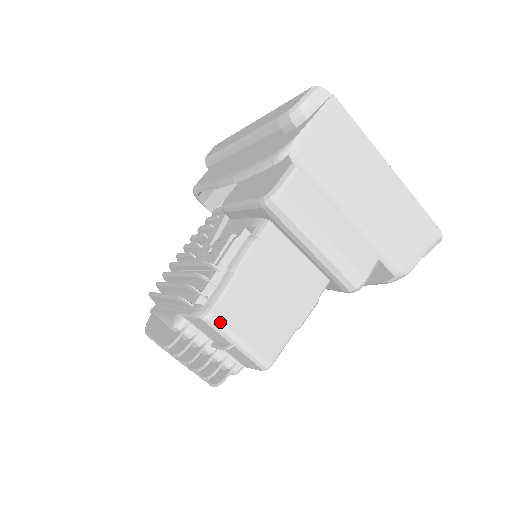
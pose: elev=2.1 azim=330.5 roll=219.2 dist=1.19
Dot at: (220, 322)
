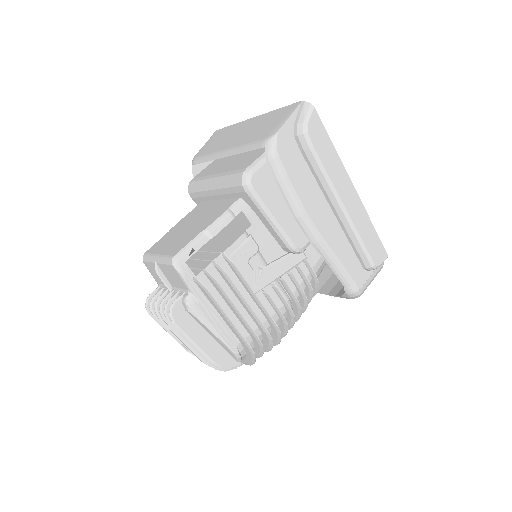
Dot at: (148, 254)
